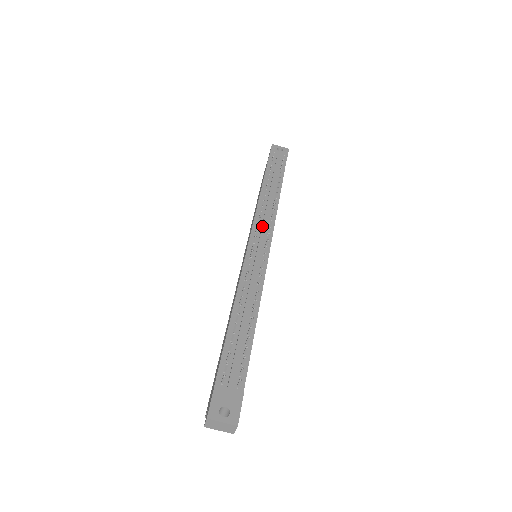
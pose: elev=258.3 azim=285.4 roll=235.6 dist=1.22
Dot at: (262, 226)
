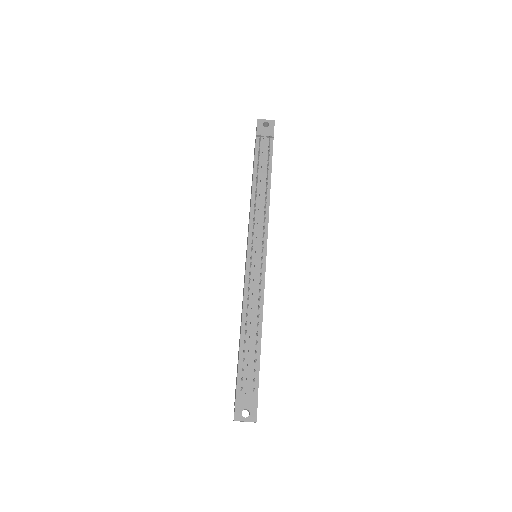
Dot at: (257, 229)
